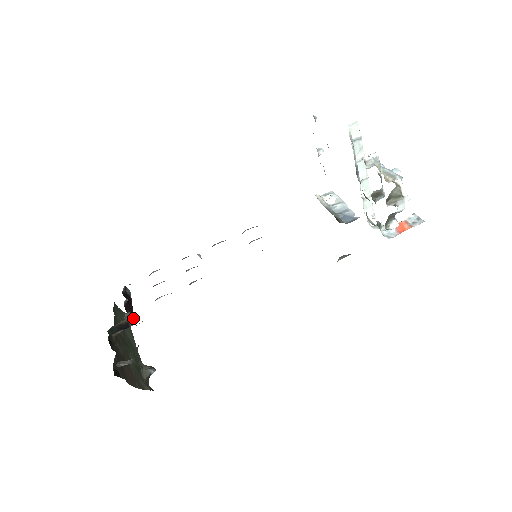
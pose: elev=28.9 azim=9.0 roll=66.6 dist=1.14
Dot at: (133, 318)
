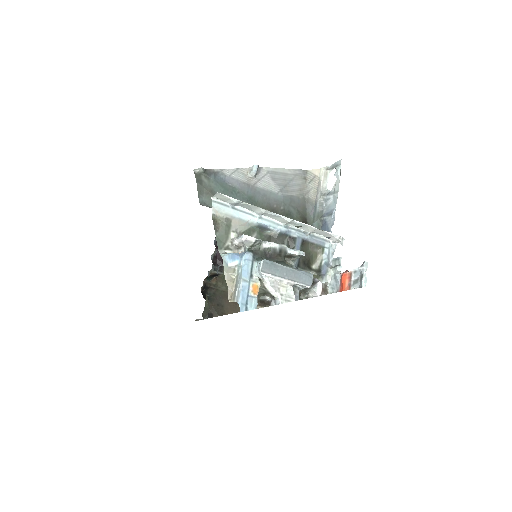
Dot at: (222, 267)
